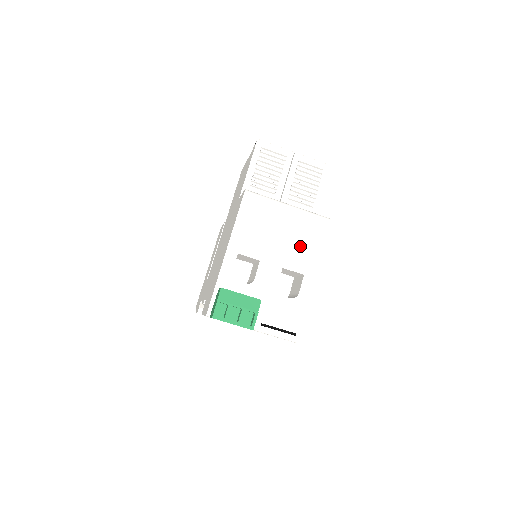
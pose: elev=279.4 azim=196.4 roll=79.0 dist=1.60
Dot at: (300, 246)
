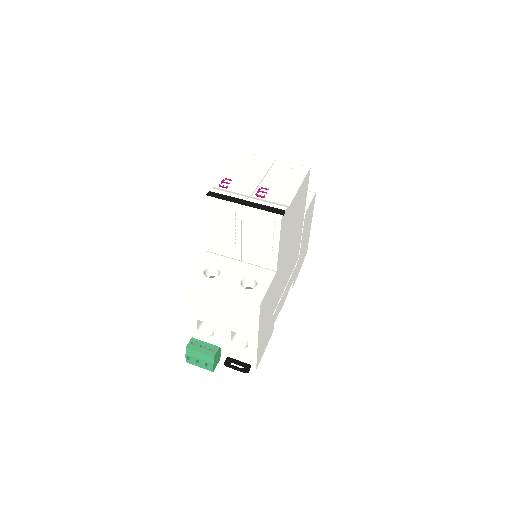
Dot at: (240, 320)
